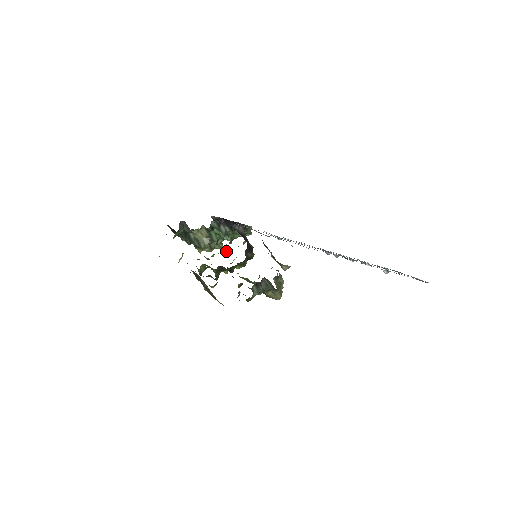
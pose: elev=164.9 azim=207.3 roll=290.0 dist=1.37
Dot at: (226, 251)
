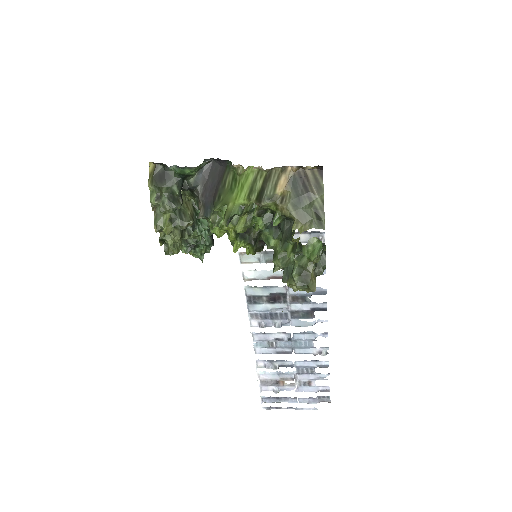
Dot at: occluded
